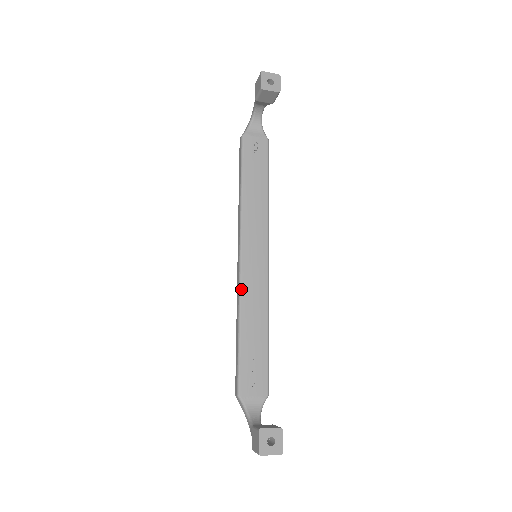
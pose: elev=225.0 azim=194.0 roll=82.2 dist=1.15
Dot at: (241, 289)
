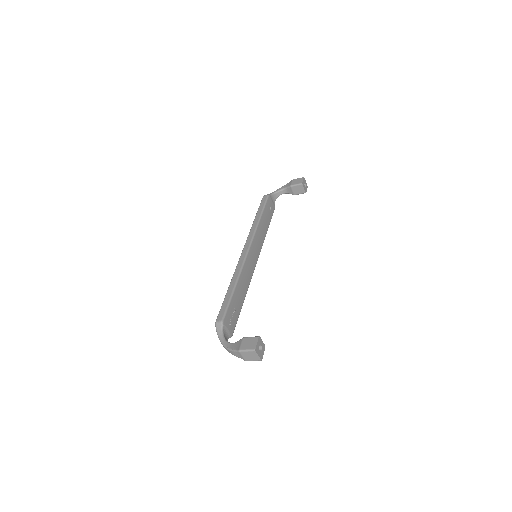
Dot at: (244, 265)
